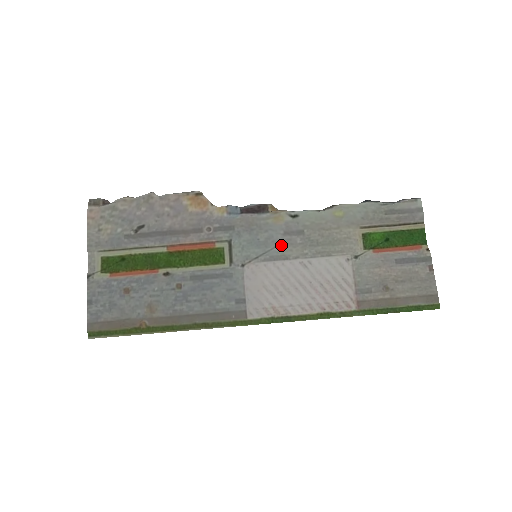
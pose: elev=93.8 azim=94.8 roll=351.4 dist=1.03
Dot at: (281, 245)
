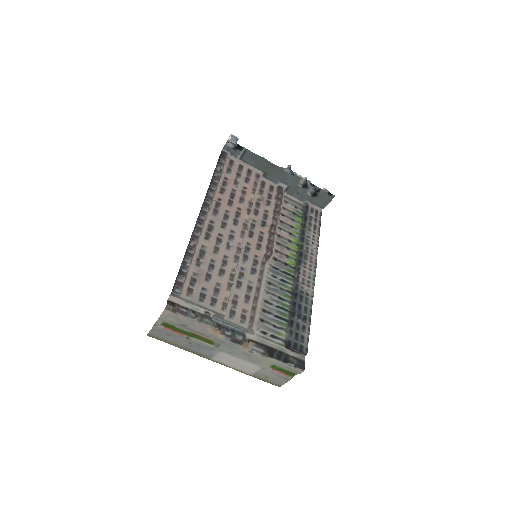
Dot at: (239, 354)
